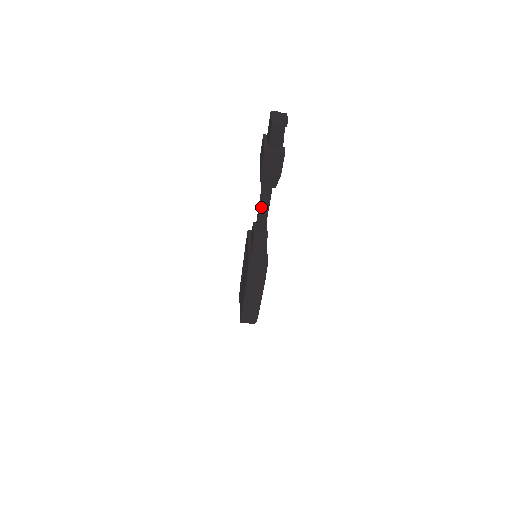
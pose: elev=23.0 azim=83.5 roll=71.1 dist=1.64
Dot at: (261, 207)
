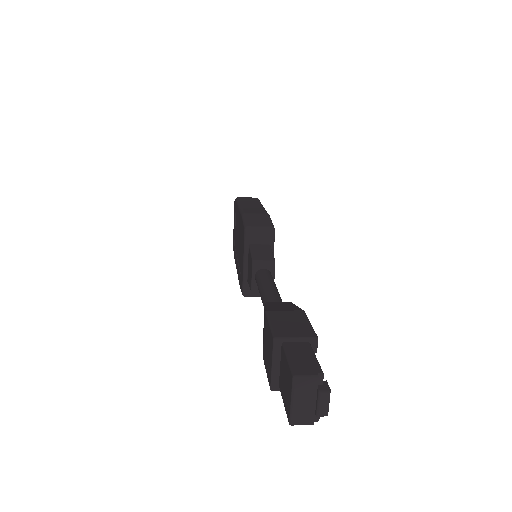
Dot at: occluded
